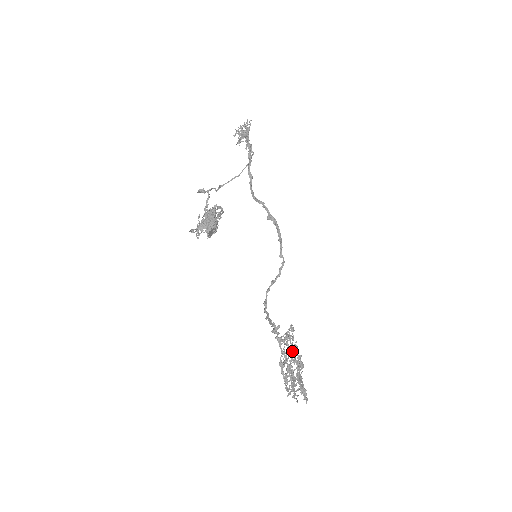
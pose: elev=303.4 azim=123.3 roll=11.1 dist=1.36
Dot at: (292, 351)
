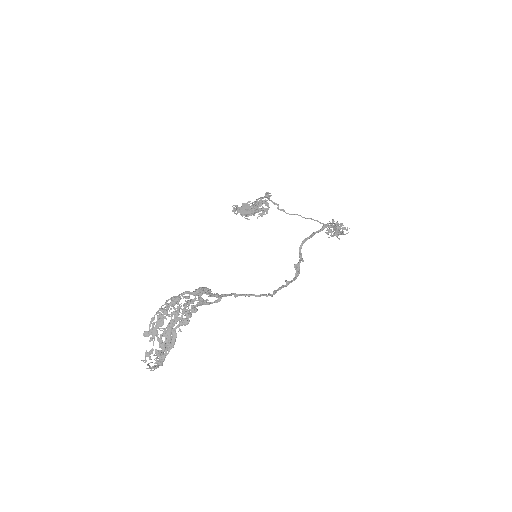
Dot at: occluded
